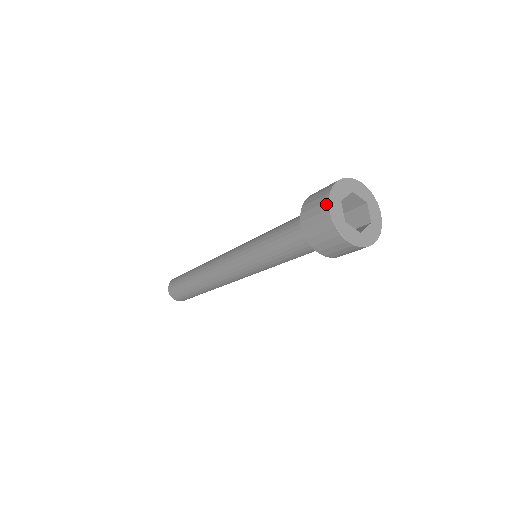
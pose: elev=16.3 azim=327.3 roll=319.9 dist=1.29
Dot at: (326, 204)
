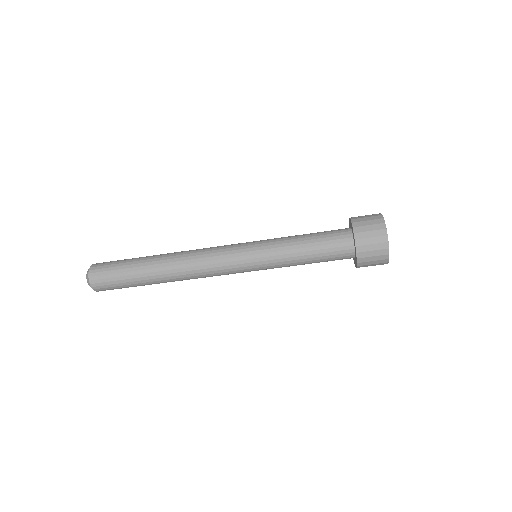
Dot at: (383, 225)
